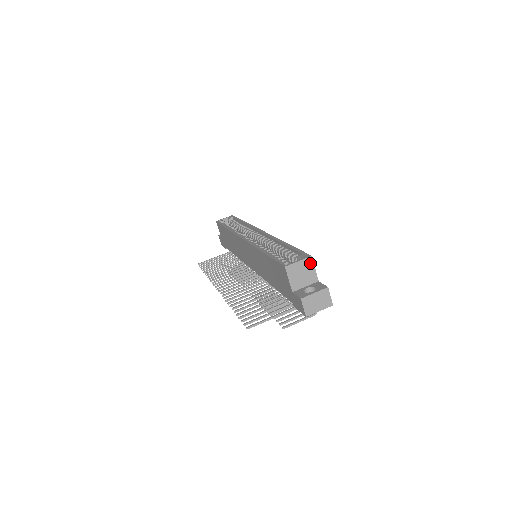
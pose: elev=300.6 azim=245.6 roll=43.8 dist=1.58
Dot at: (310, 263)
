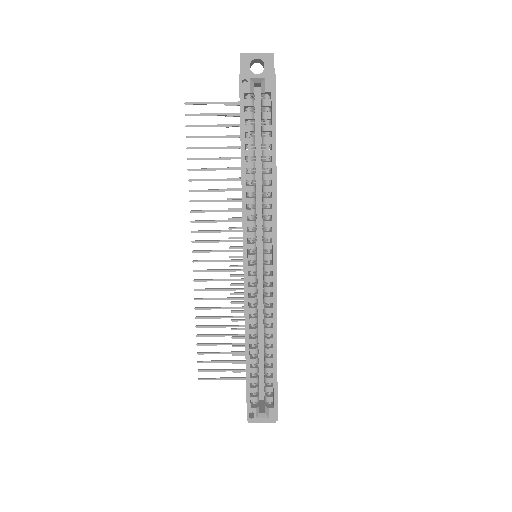
Dot at: (274, 417)
